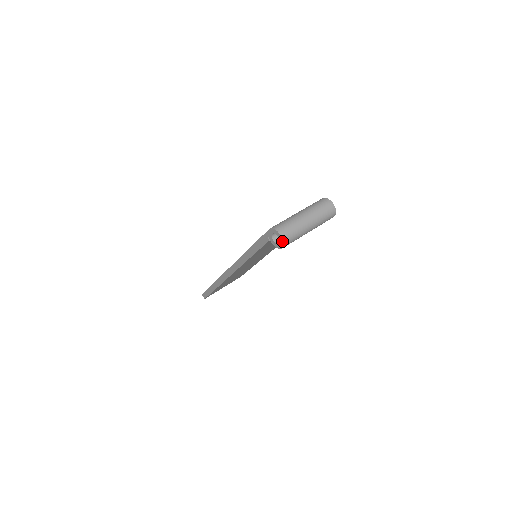
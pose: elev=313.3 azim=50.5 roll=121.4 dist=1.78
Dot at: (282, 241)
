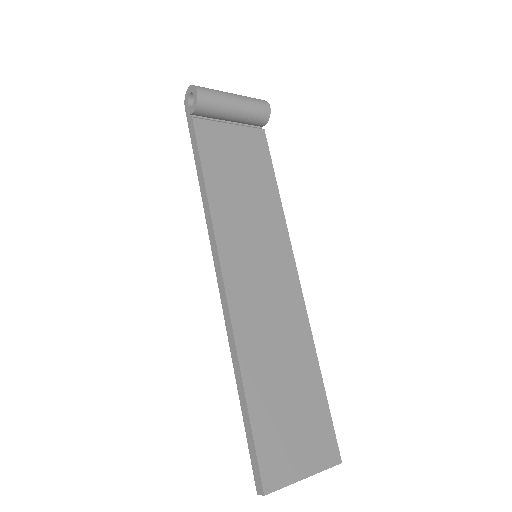
Dot at: (192, 87)
